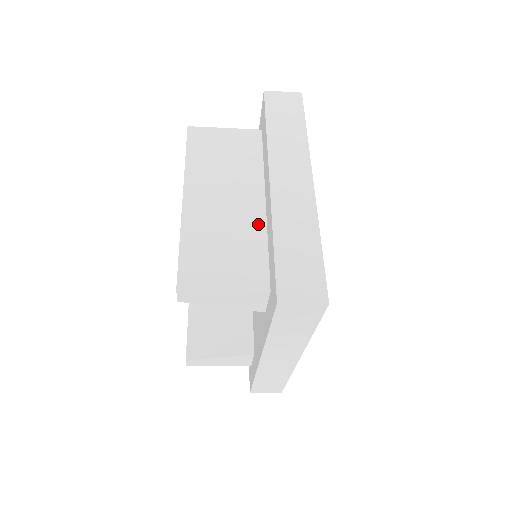
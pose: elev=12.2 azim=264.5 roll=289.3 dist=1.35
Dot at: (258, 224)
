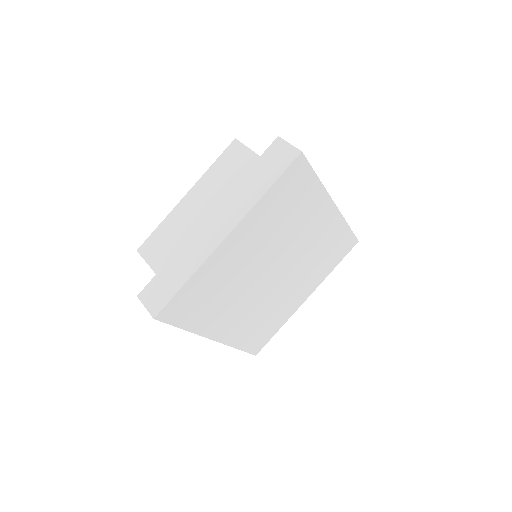
Dot at: occluded
